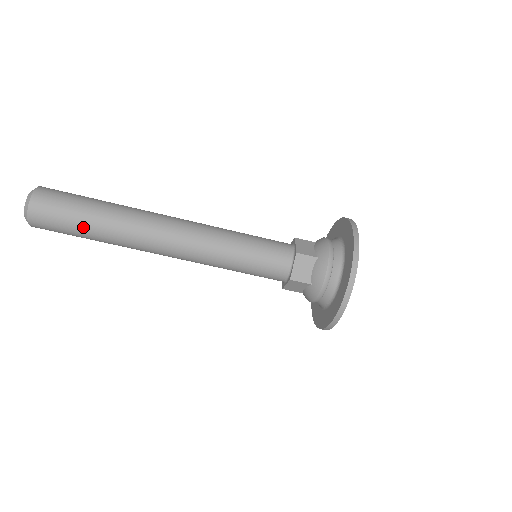
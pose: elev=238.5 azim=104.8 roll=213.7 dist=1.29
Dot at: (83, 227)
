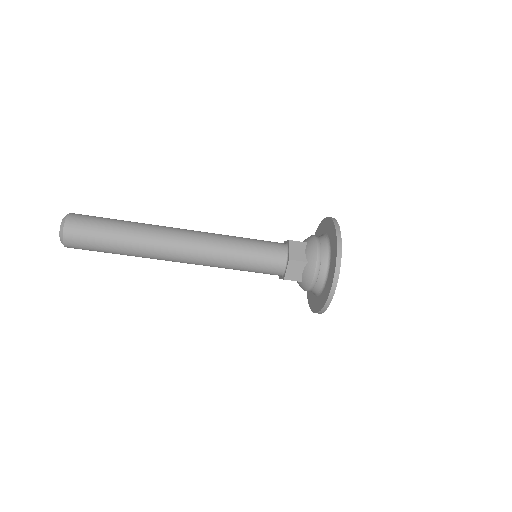
Dot at: (110, 249)
